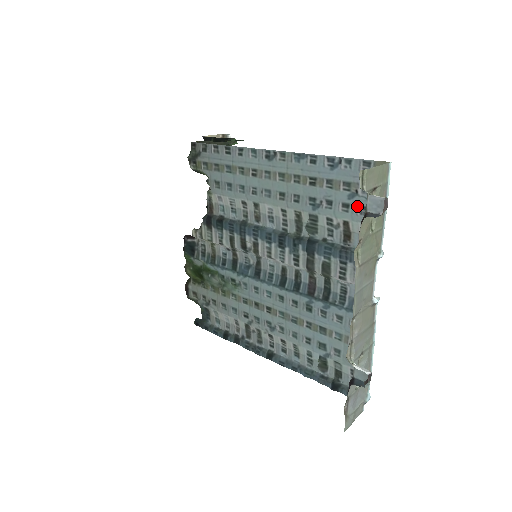
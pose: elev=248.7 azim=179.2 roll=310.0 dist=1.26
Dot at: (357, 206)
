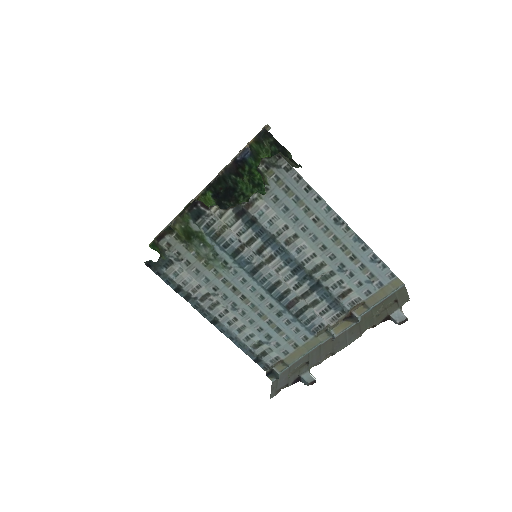
Dot at: (366, 288)
